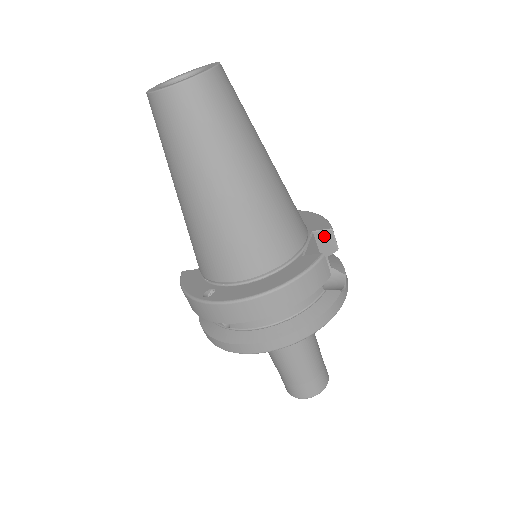
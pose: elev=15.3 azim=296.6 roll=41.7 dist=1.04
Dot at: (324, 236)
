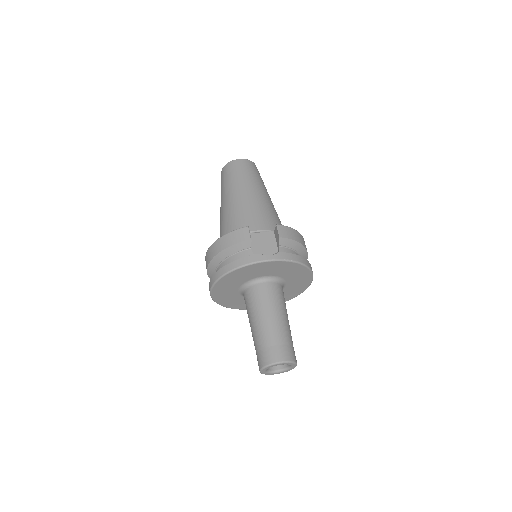
Dot at: (276, 231)
